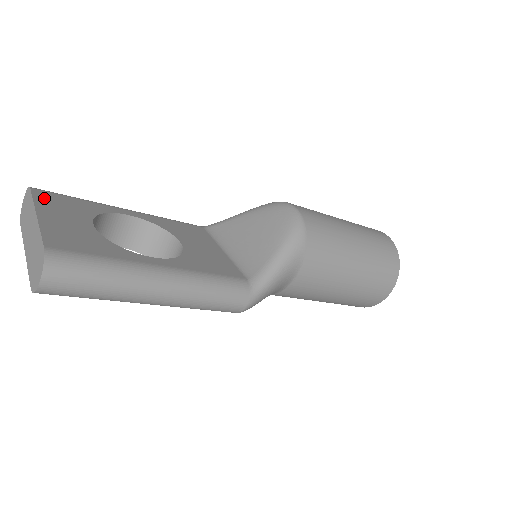
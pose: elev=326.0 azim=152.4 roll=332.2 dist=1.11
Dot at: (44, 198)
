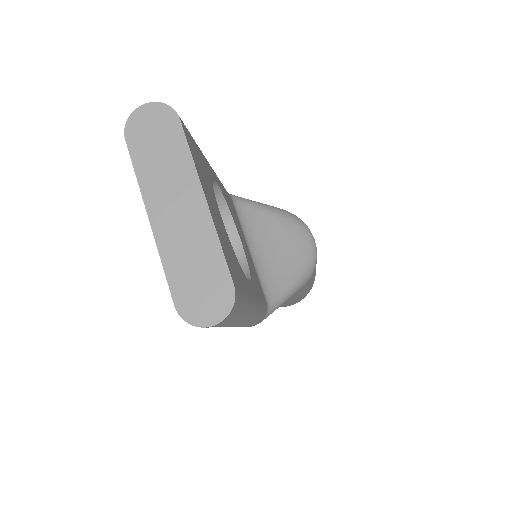
Dot at: (192, 149)
